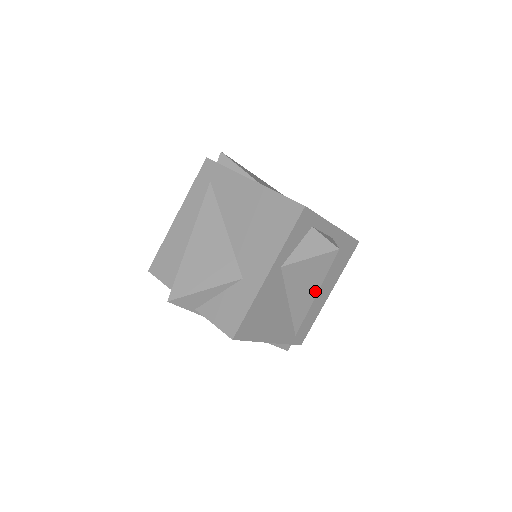
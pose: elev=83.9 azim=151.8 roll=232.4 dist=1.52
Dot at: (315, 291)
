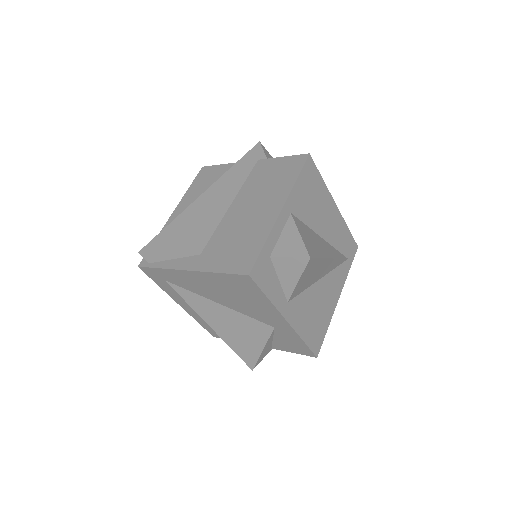
Dot at: (327, 261)
